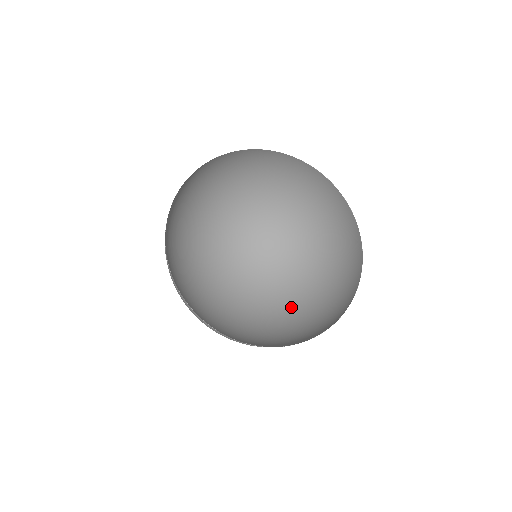
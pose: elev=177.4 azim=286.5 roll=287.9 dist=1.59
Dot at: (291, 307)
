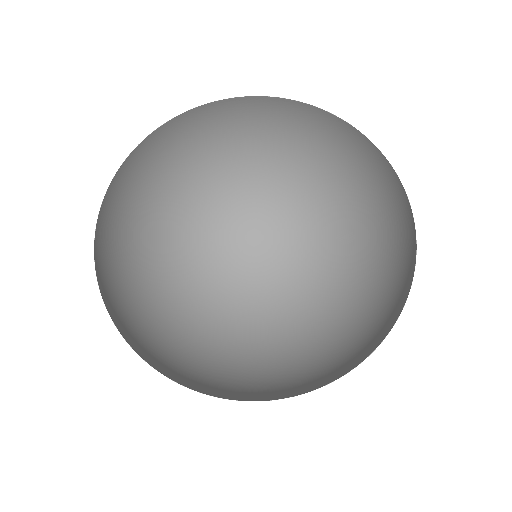
Dot at: (313, 334)
